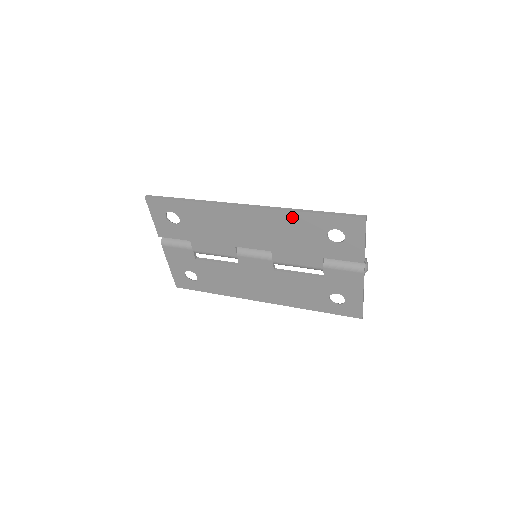
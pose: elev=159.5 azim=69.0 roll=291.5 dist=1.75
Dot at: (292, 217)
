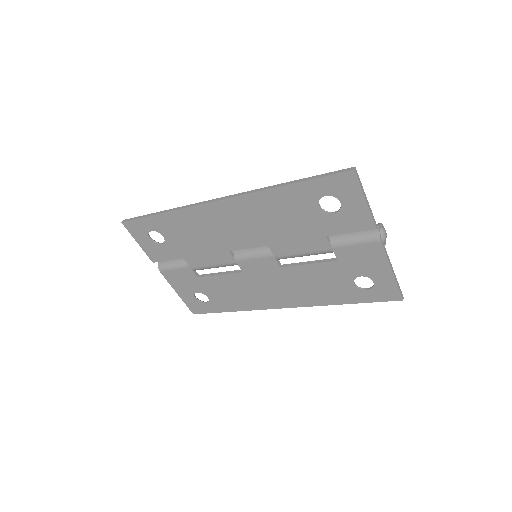
Dot at: (272, 197)
